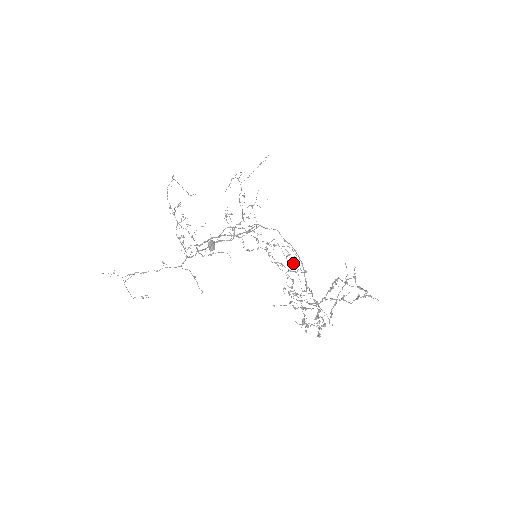
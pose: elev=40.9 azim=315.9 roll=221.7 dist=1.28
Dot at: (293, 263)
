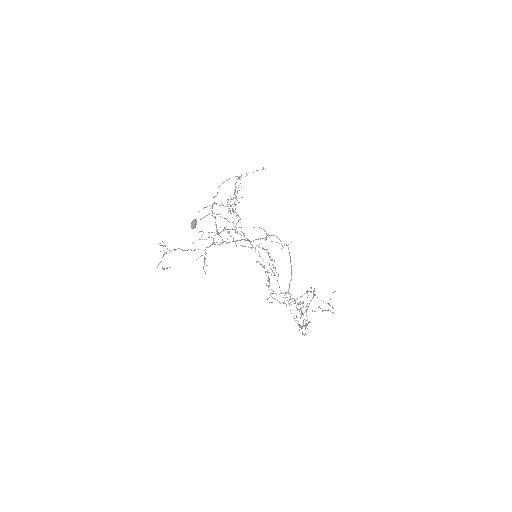
Dot at: (275, 268)
